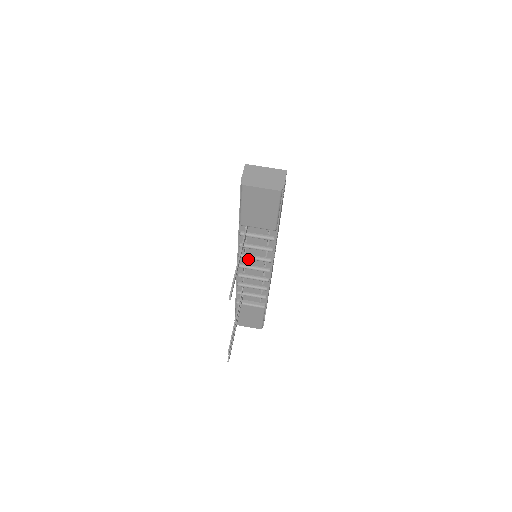
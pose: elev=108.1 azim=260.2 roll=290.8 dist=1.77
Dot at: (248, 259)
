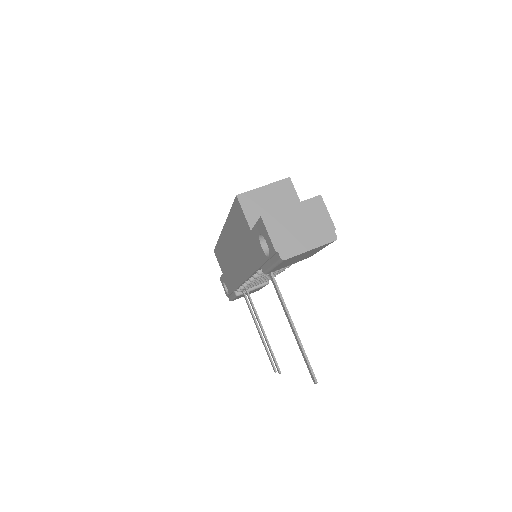
Dot at: occluded
